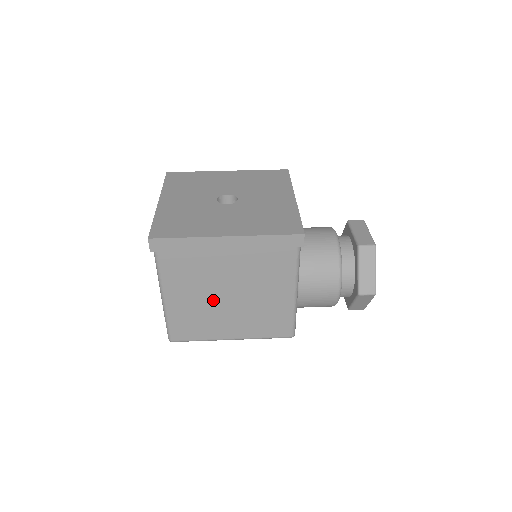
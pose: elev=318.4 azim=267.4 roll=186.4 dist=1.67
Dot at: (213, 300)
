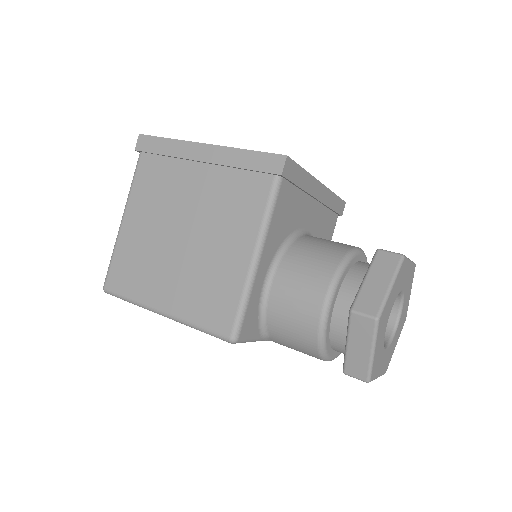
Dot at: (164, 236)
